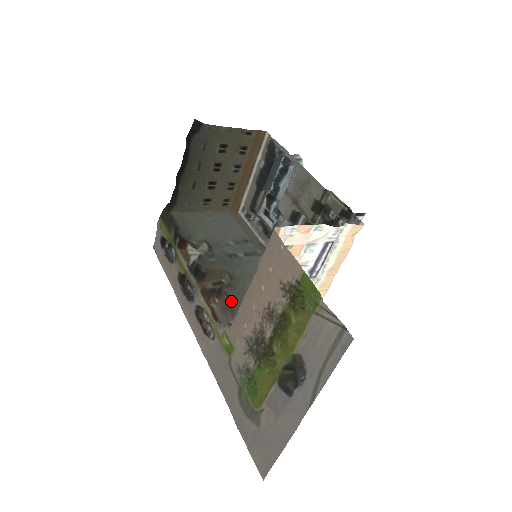
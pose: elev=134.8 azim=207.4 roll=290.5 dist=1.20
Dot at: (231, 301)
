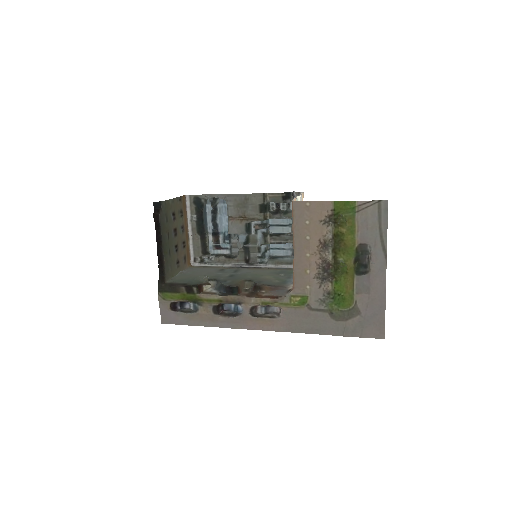
Dot at: (271, 285)
